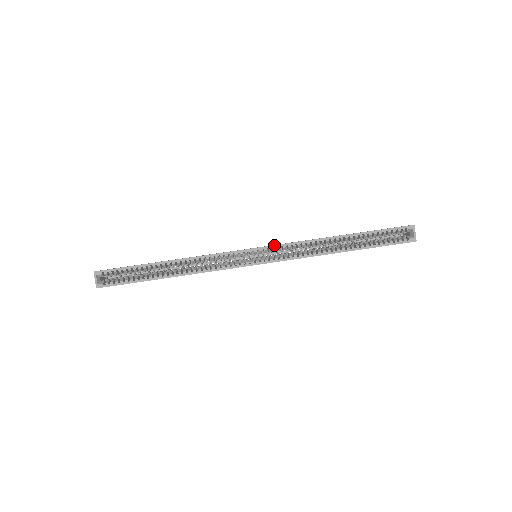
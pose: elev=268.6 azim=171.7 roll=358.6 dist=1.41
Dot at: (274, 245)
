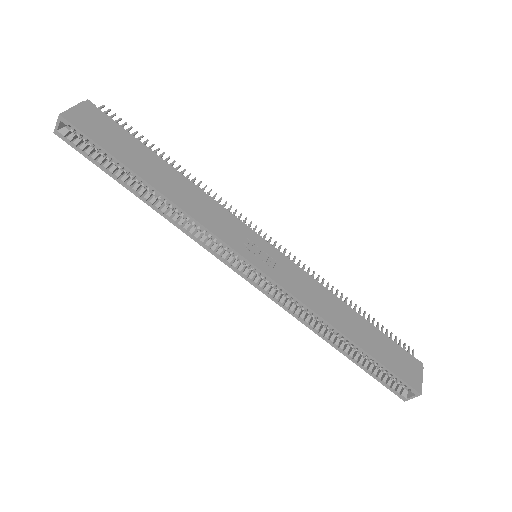
Dot at: (275, 281)
